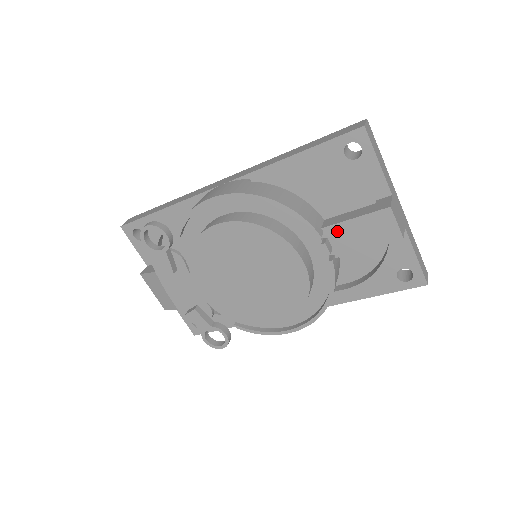
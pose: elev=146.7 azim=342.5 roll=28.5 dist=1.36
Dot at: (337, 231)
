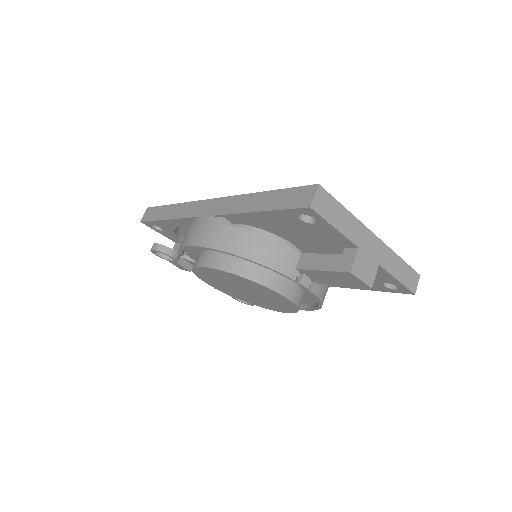
Dot at: (310, 273)
